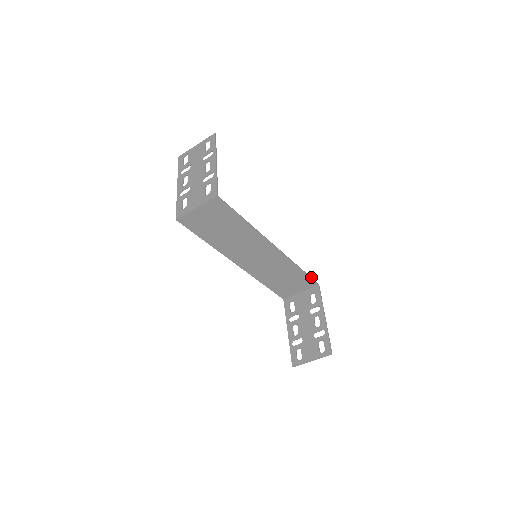
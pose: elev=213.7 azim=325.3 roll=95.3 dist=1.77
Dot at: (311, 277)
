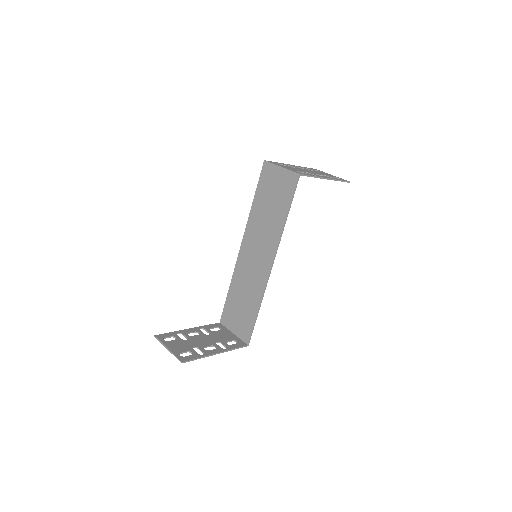
Dot at: occluded
